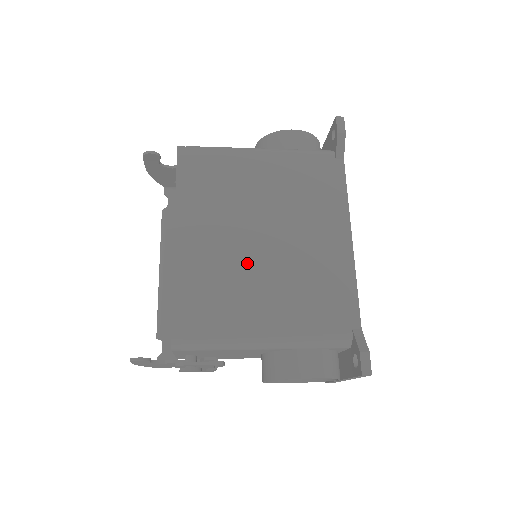
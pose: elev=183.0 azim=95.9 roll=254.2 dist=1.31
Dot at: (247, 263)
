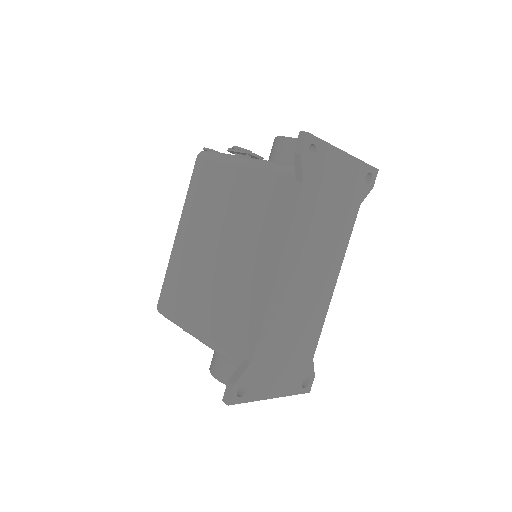
Dot at: (204, 269)
